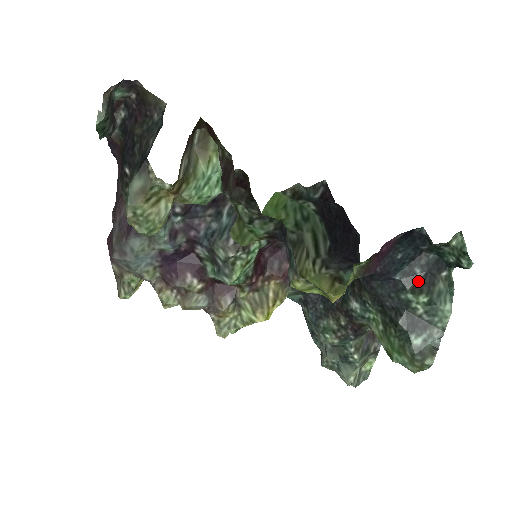
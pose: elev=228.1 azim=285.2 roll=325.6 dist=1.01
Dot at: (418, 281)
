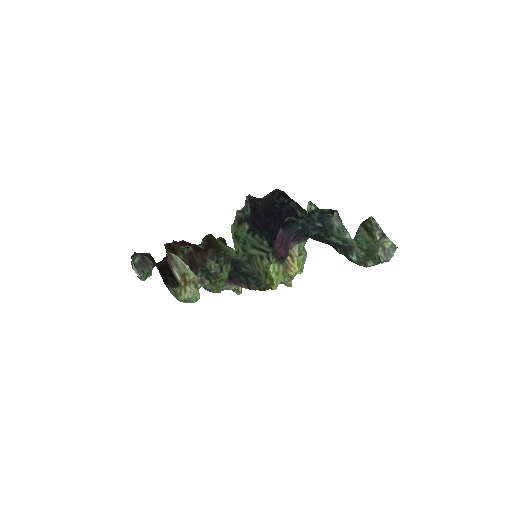
Dot at: (324, 230)
